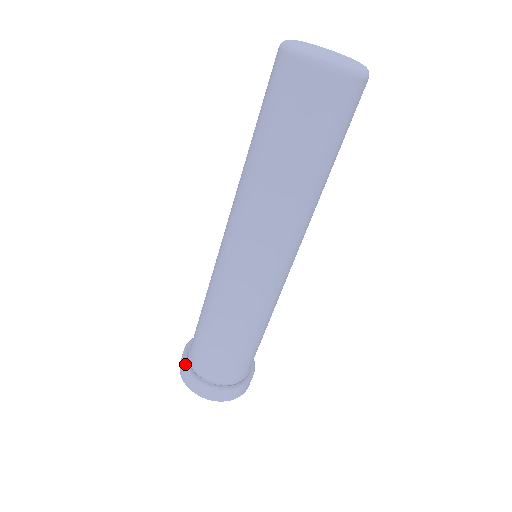
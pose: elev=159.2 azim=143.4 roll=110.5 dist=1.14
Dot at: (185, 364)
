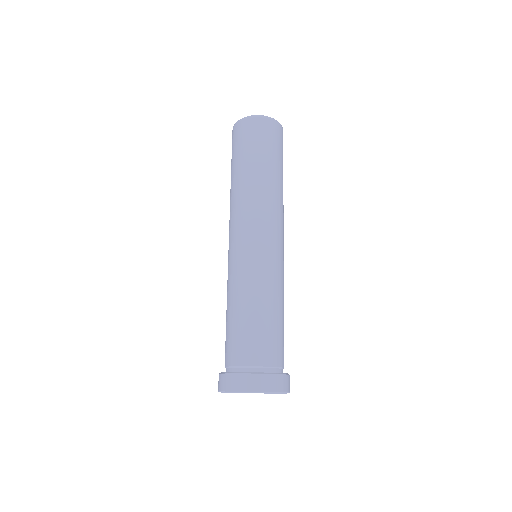
Dot at: occluded
